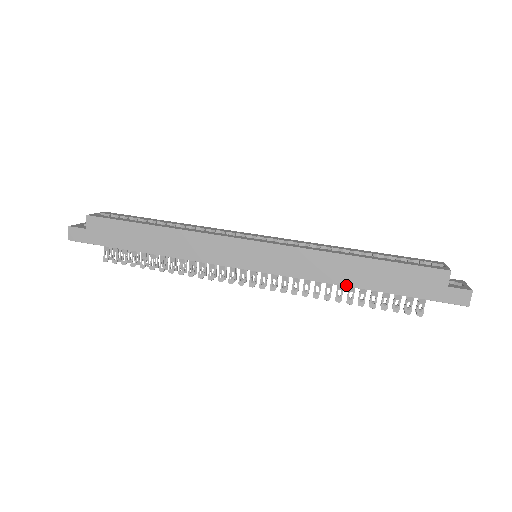
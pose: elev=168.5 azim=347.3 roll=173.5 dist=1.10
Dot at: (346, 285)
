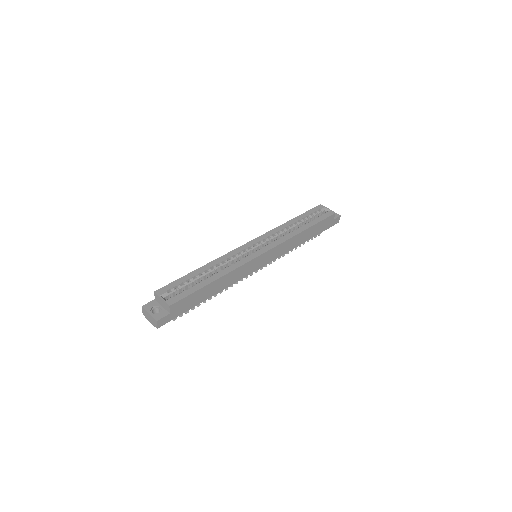
Dot at: occluded
